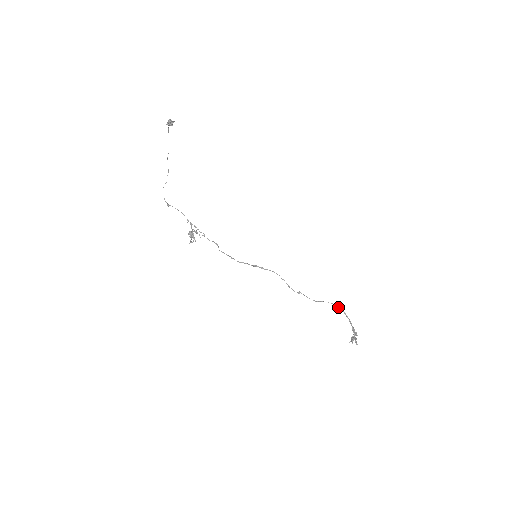
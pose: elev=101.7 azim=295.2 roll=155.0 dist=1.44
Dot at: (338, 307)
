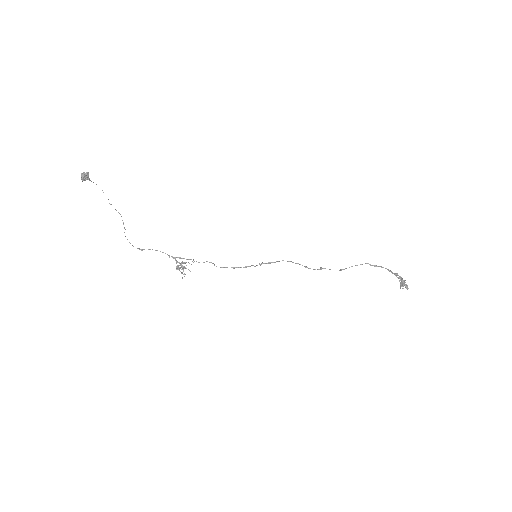
Dot at: occluded
